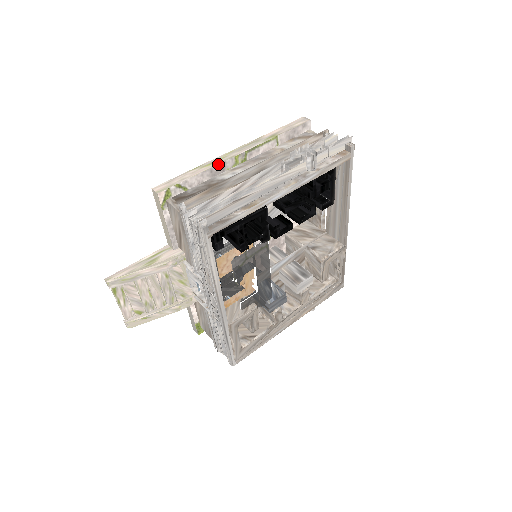
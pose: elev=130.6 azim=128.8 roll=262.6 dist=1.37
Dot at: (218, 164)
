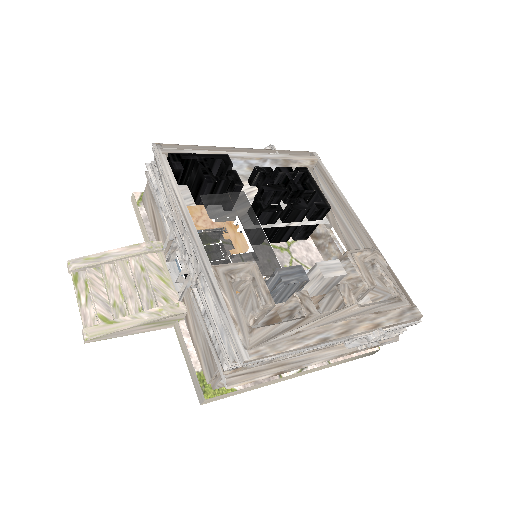
Dot at: occluded
